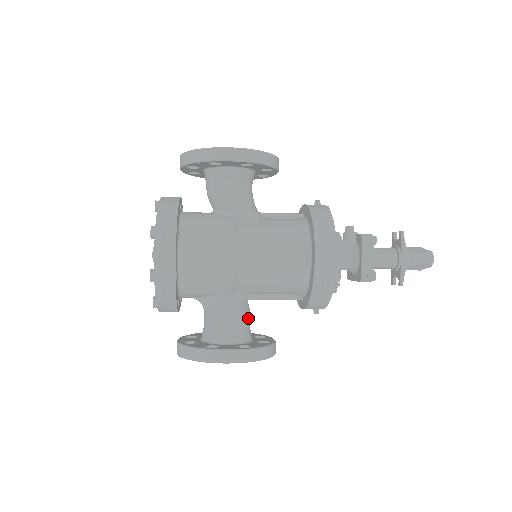
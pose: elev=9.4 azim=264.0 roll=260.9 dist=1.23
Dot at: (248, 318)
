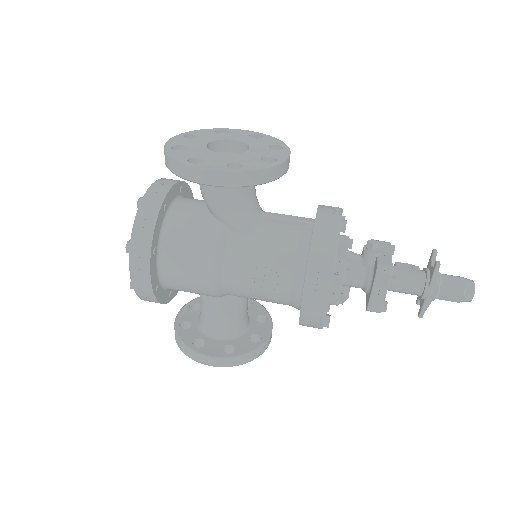
Dot at: (242, 314)
